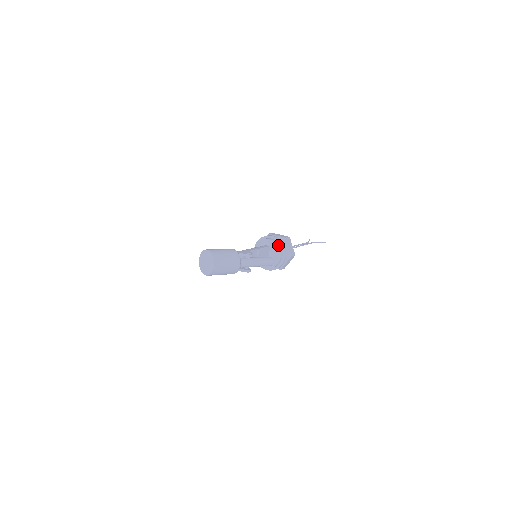
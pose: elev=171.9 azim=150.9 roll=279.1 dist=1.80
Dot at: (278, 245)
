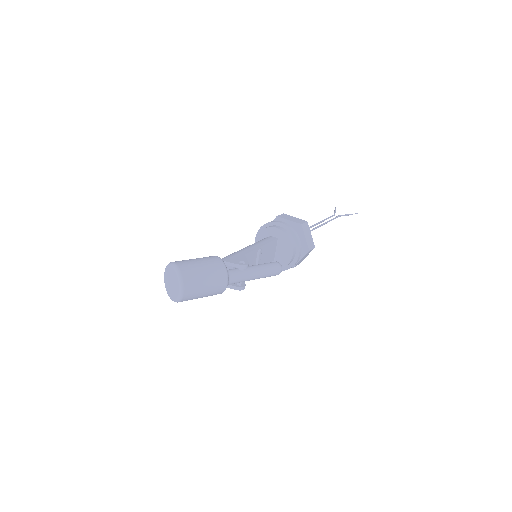
Dot at: (289, 238)
